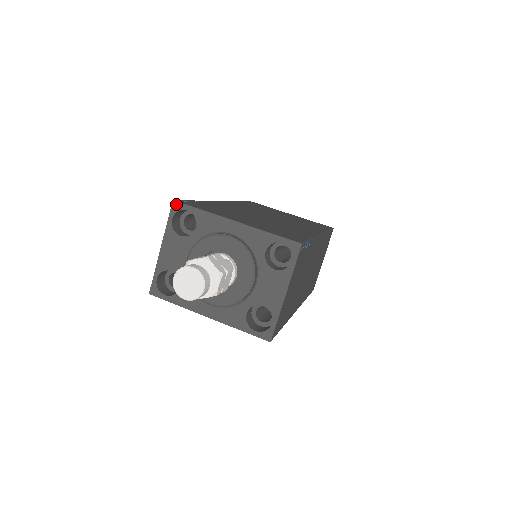
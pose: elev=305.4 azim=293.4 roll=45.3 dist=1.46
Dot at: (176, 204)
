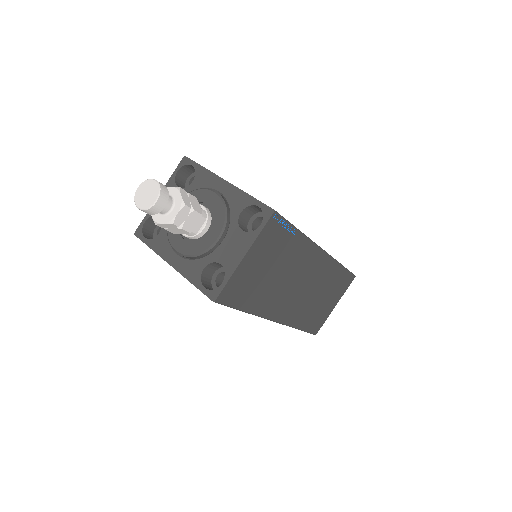
Dot at: (186, 159)
